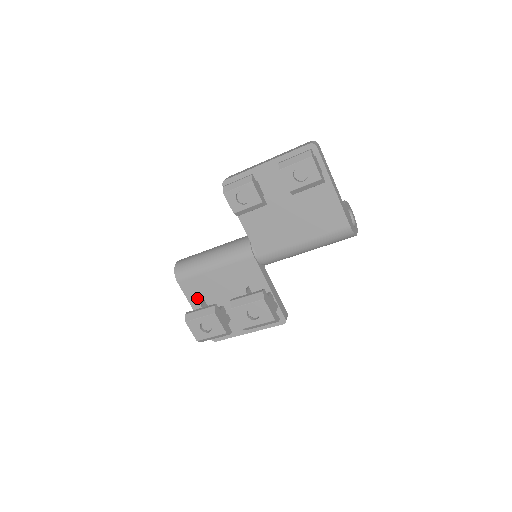
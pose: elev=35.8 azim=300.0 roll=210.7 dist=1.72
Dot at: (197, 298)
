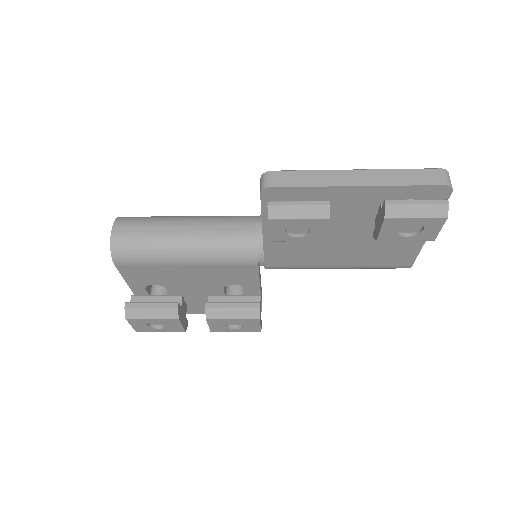
Dot at: (142, 282)
